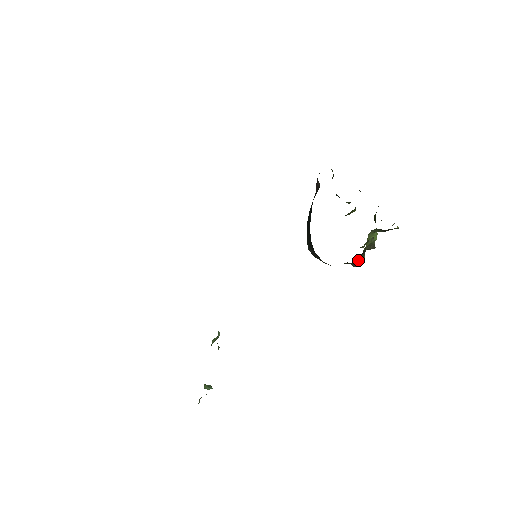
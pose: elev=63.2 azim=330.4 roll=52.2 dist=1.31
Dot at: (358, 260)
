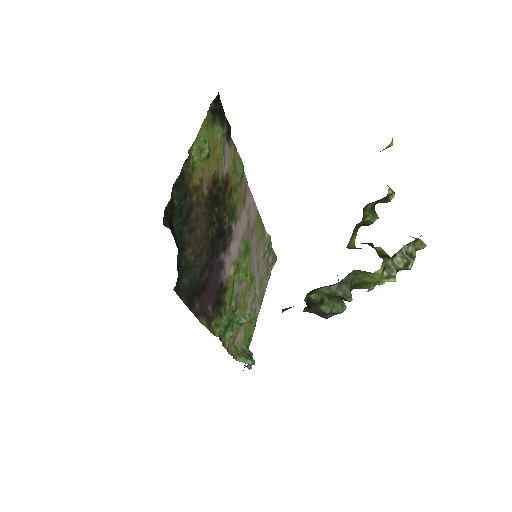
Dot at: (312, 311)
